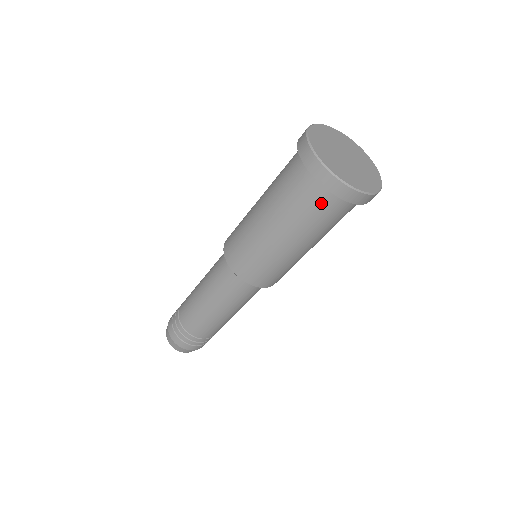
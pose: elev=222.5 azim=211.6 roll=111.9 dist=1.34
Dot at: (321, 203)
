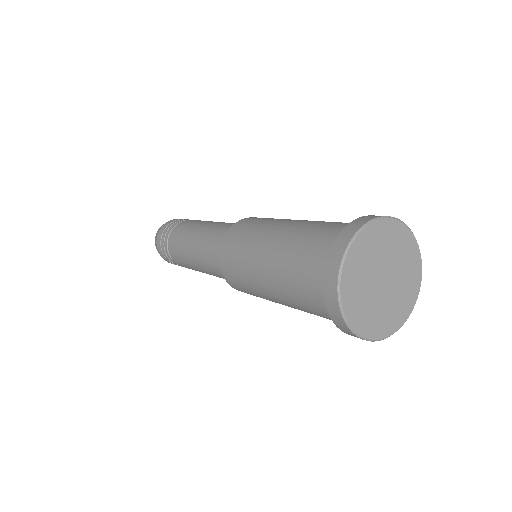
Dot at: occluded
